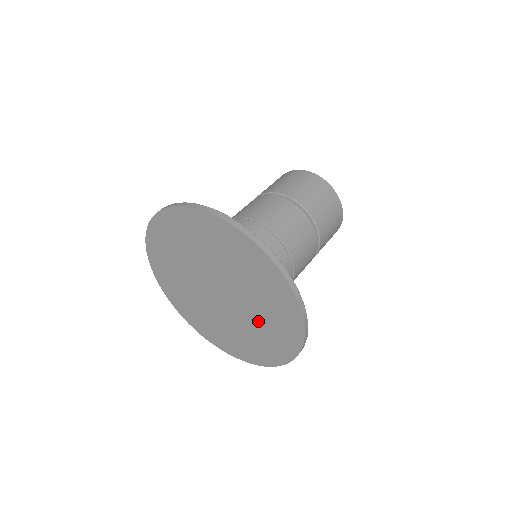
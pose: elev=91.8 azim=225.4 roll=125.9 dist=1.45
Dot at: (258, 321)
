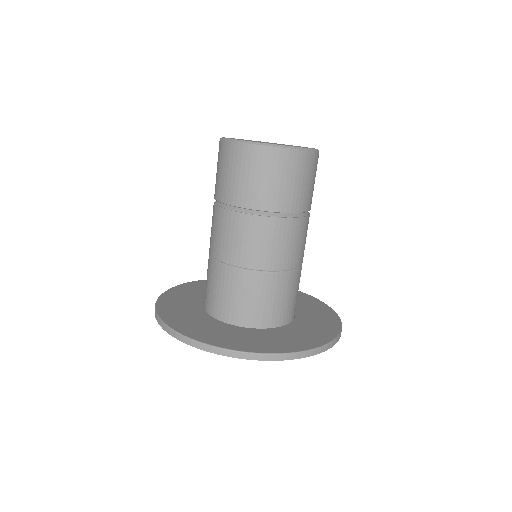
Dot at: occluded
